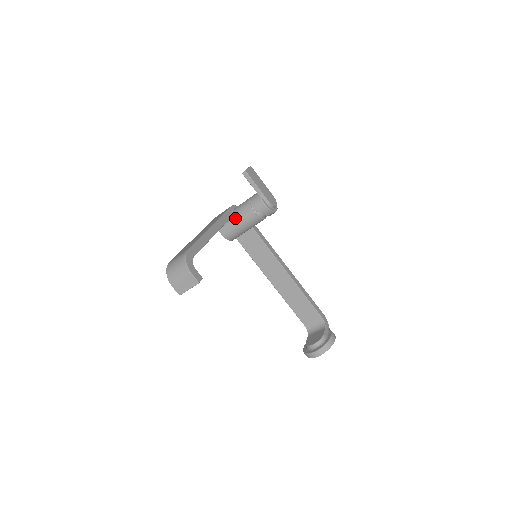
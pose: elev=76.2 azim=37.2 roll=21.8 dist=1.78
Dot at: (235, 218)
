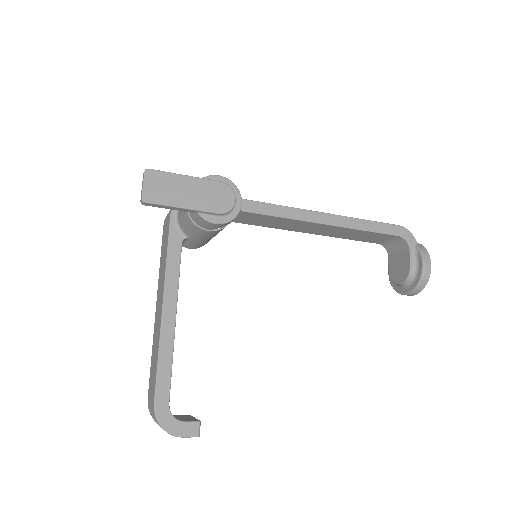
Dot at: (188, 237)
